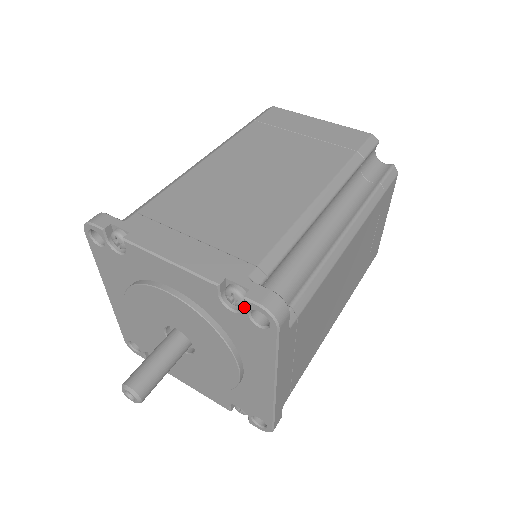
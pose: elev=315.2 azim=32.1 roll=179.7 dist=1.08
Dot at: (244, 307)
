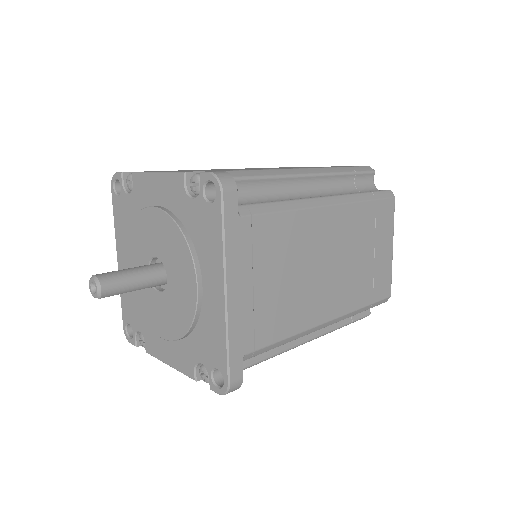
Dot at: (200, 186)
